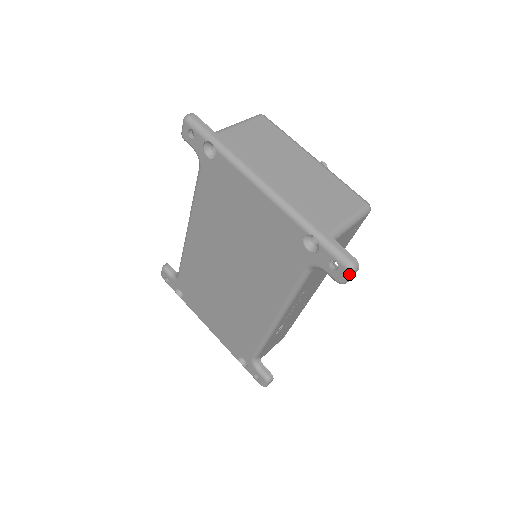
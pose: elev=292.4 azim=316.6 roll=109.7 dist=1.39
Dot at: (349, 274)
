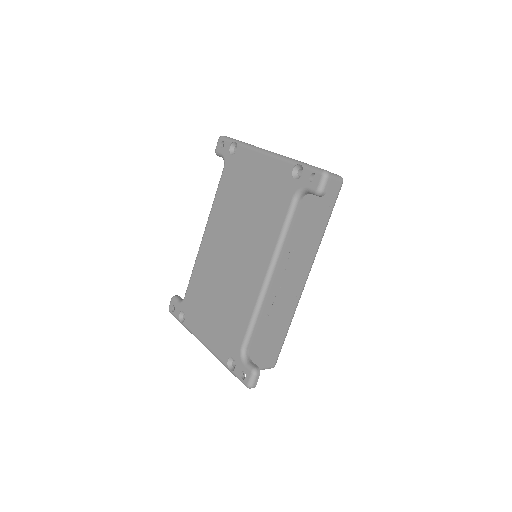
Dot at: (324, 179)
